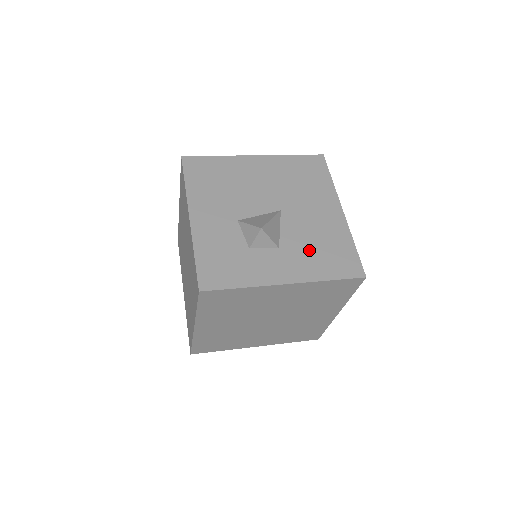
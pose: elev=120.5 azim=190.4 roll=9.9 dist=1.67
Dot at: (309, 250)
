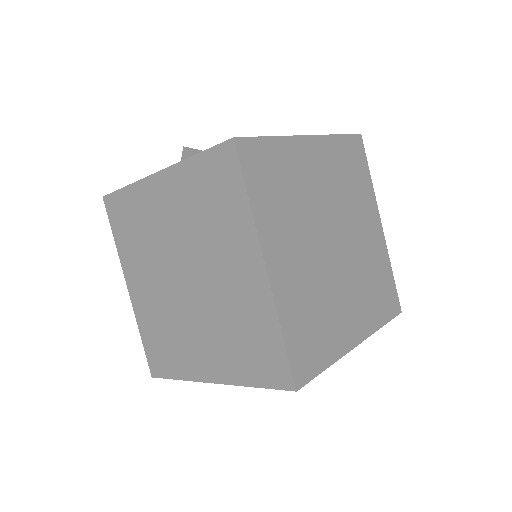
Dot at: occluded
